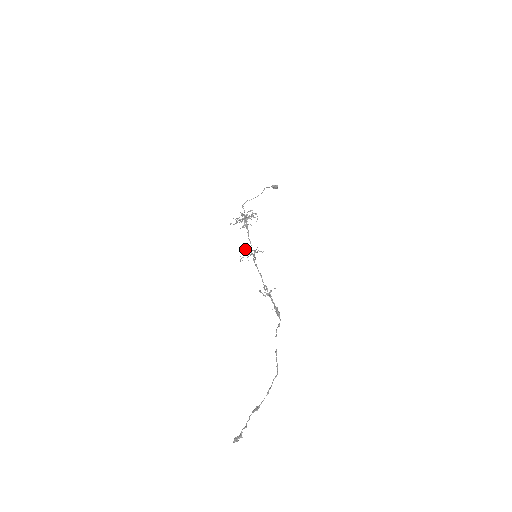
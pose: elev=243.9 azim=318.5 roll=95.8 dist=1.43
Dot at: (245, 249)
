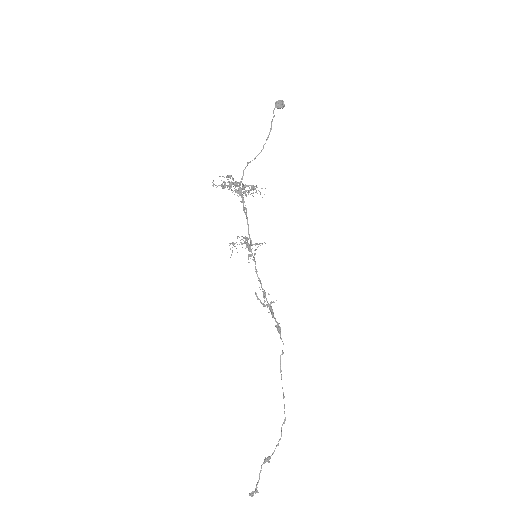
Dot at: occluded
